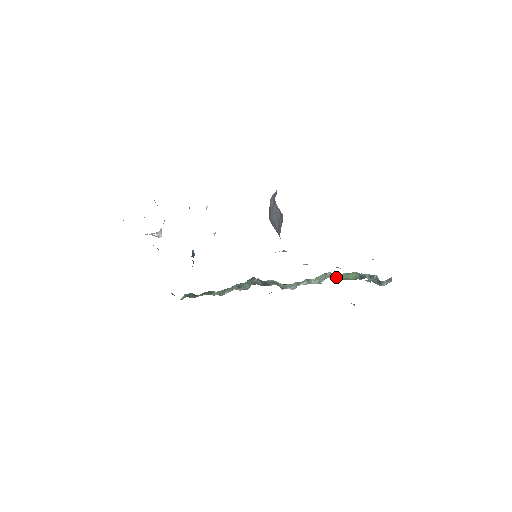
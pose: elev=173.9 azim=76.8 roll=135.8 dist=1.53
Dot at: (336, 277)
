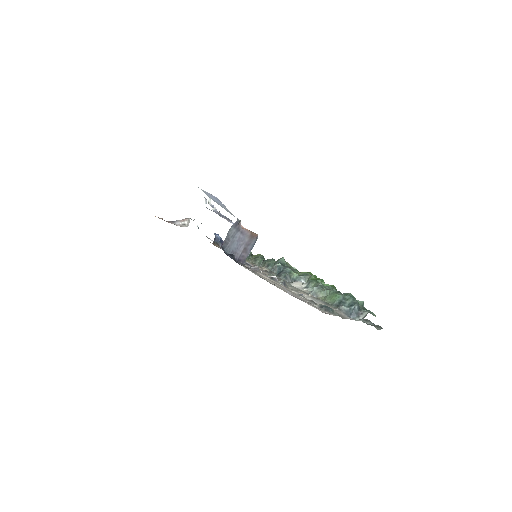
Dot at: (323, 293)
